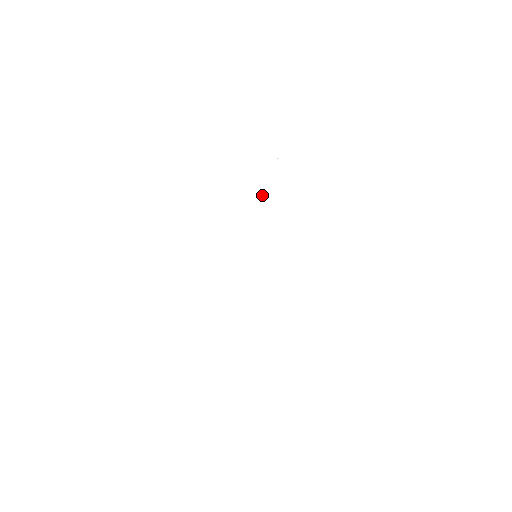
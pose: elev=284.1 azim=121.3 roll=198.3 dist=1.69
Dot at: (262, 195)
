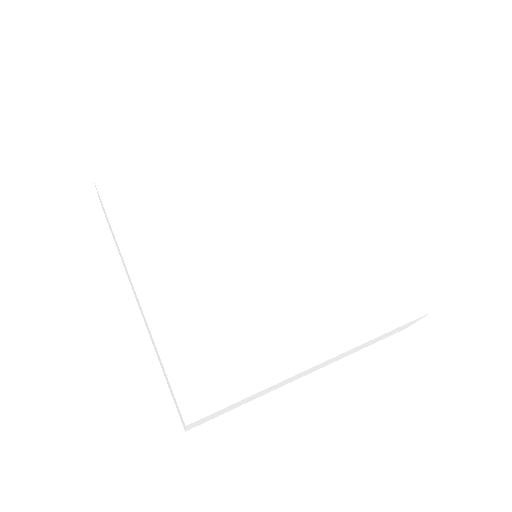
Dot at: (202, 192)
